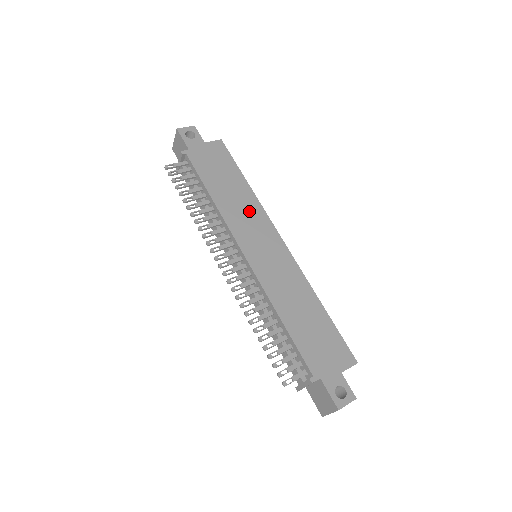
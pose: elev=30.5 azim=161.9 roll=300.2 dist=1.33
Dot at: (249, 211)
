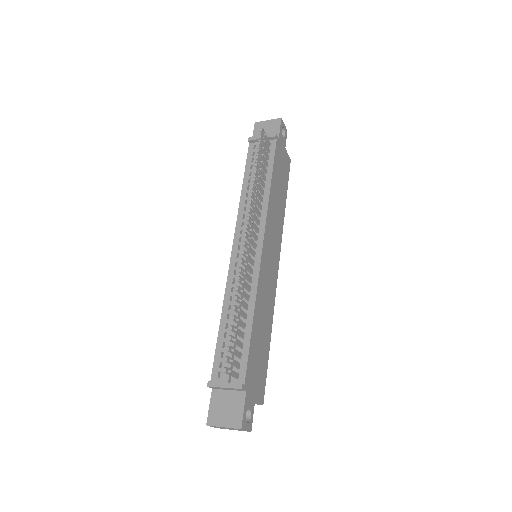
Dot at: (278, 223)
